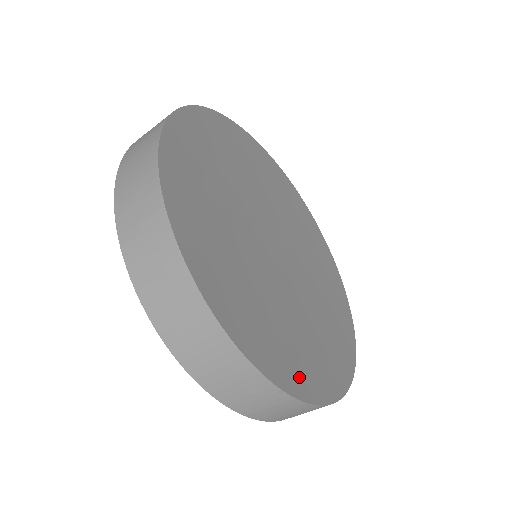
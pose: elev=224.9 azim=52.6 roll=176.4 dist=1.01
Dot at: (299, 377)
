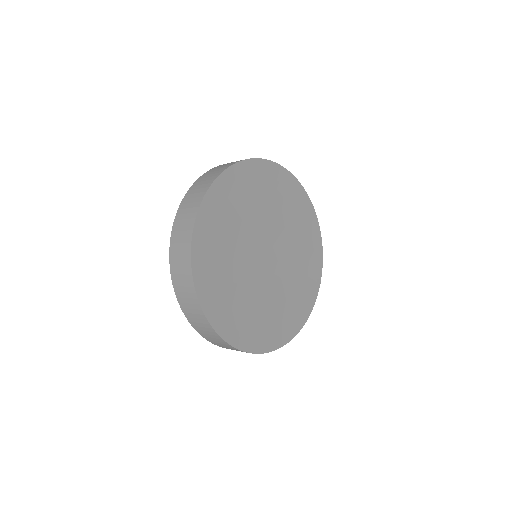
Dot at: (237, 333)
